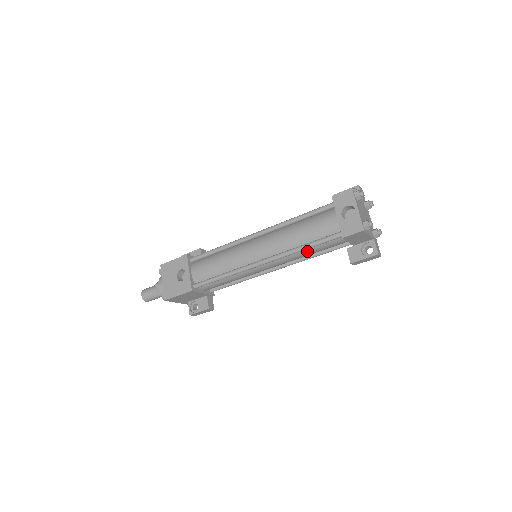
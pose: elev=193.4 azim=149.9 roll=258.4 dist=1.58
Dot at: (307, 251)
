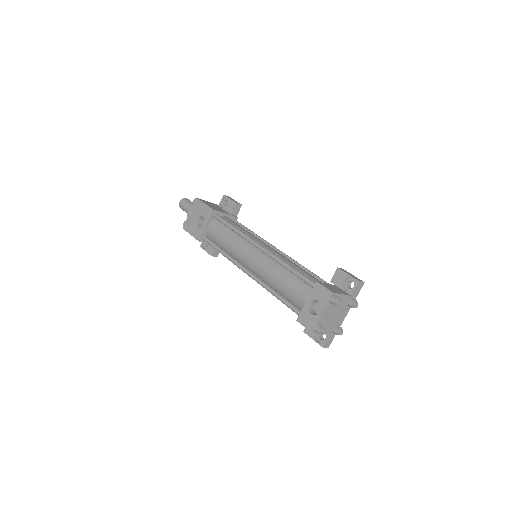
Dot at: occluded
